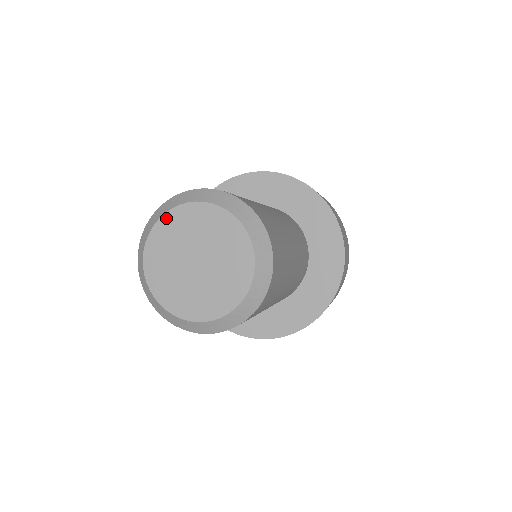
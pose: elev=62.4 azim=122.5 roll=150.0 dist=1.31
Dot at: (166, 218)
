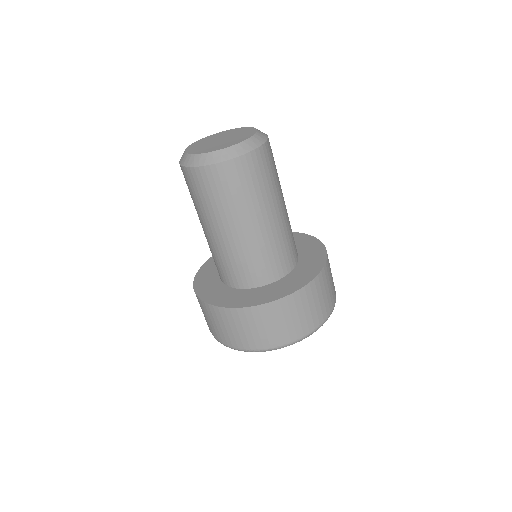
Dot at: (212, 135)
